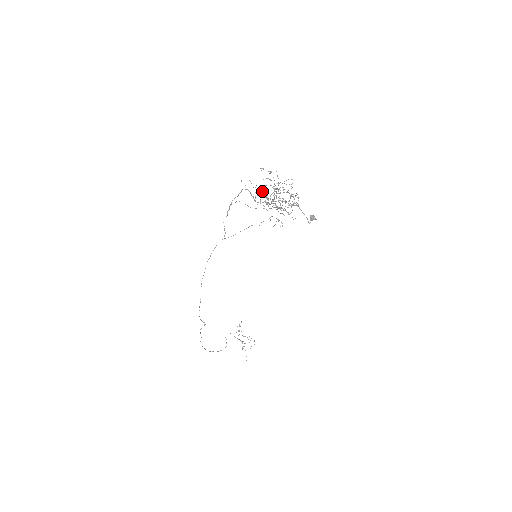
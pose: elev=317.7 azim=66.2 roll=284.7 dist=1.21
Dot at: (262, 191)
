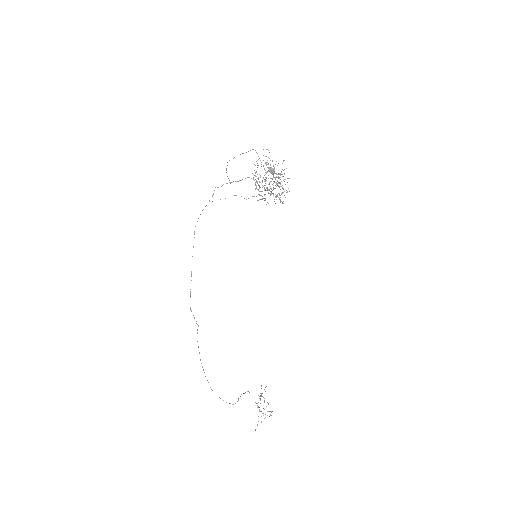
Dot at: (260, 175)
